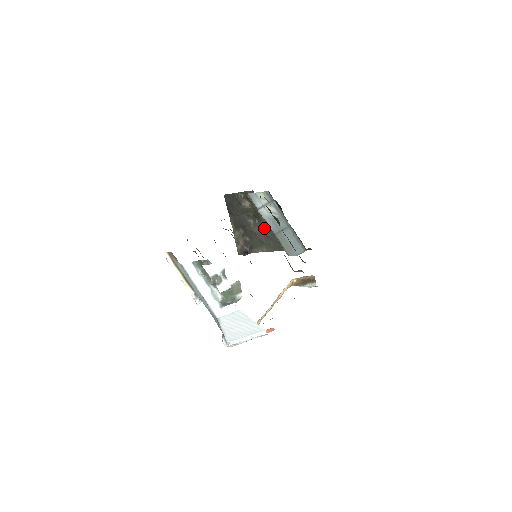
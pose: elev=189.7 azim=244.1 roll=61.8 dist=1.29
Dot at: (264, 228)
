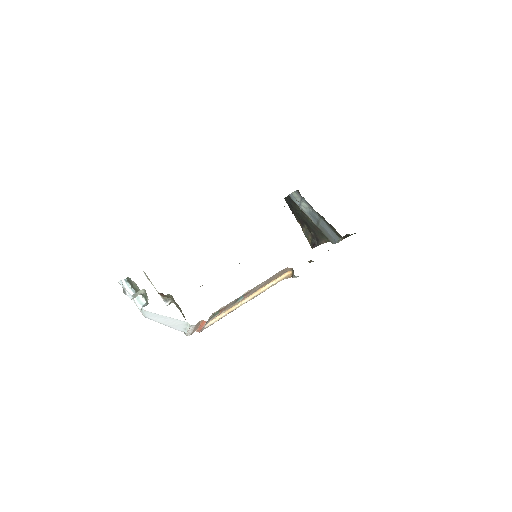
Dot at: occluded
